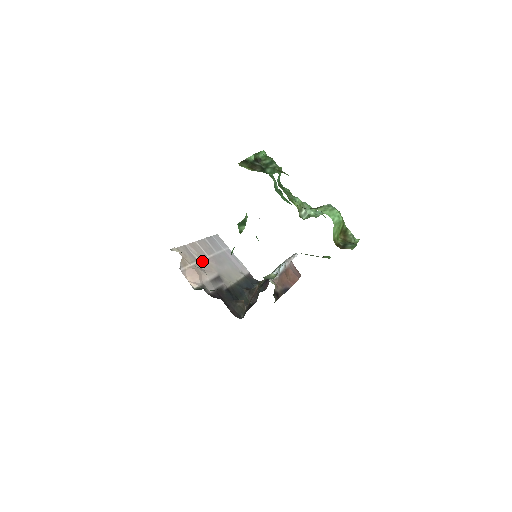
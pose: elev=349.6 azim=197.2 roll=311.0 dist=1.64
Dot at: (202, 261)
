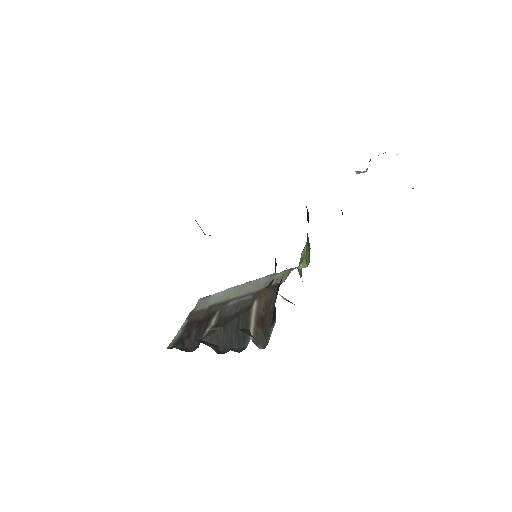
Dot at: occluded
